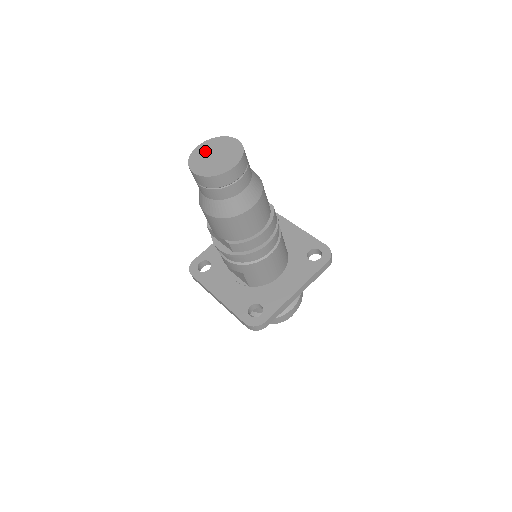
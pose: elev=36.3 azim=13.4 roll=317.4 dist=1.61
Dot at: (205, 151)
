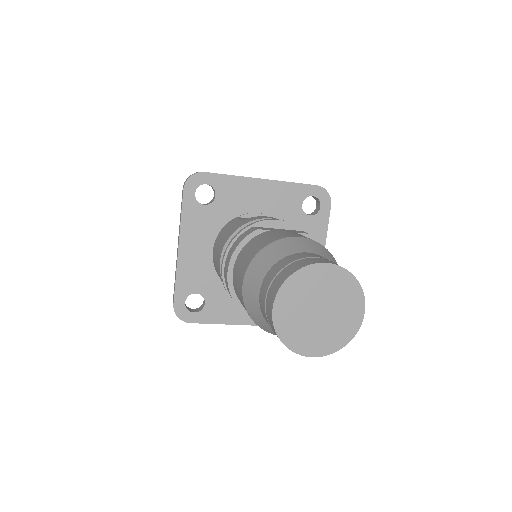
Dot at: (295, 313)
